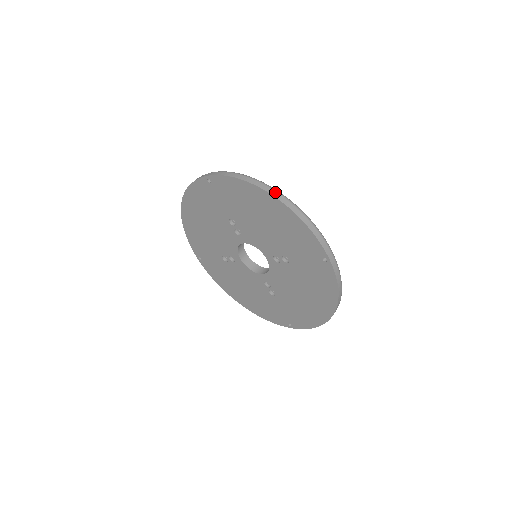
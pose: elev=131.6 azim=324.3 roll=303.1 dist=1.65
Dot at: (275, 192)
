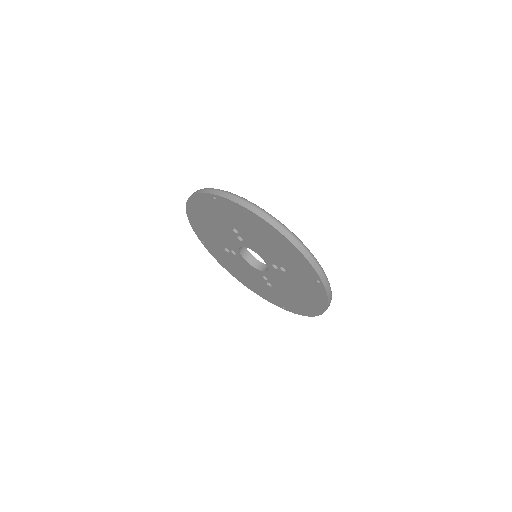
Dot at: (277, 224)
